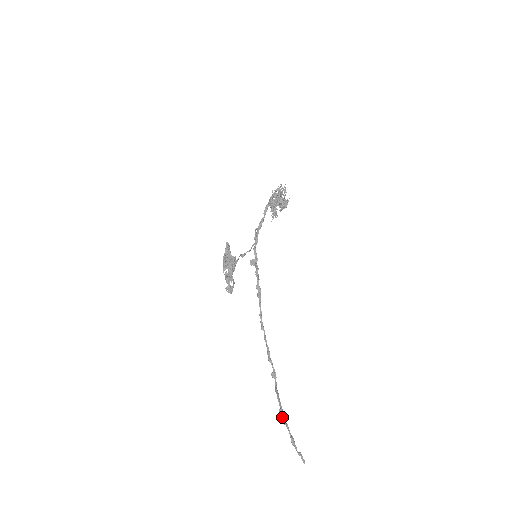
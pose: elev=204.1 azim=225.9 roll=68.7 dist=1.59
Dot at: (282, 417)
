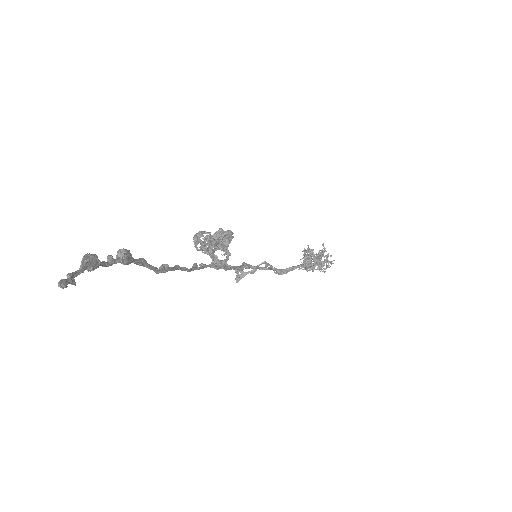
Dot at: (117, 256)
